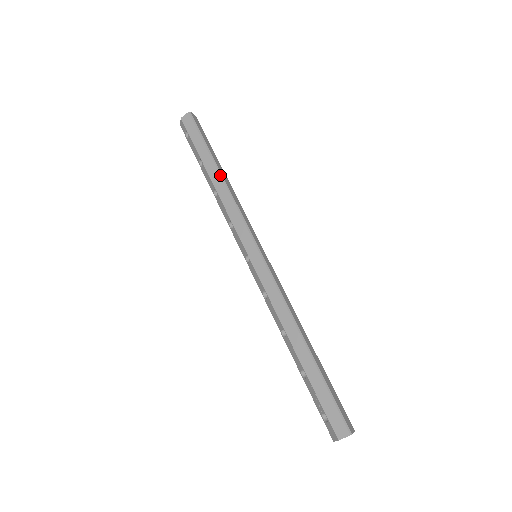
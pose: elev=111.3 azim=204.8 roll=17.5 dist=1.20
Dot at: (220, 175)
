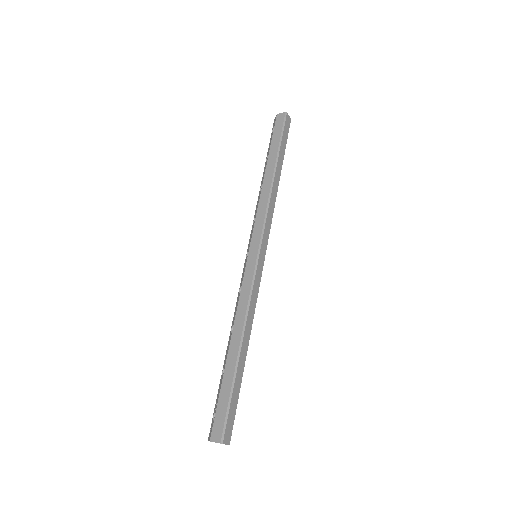
Dot at: (273, 175)
